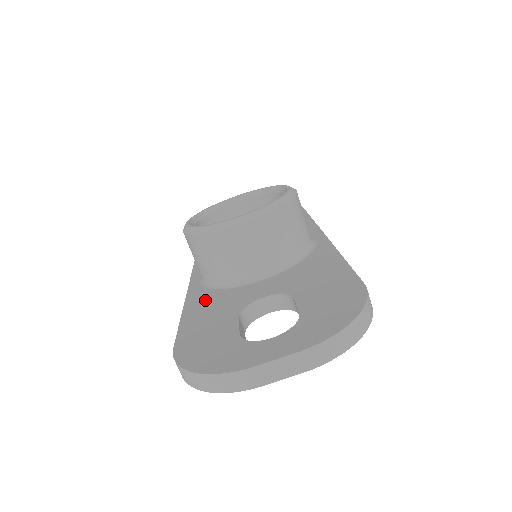
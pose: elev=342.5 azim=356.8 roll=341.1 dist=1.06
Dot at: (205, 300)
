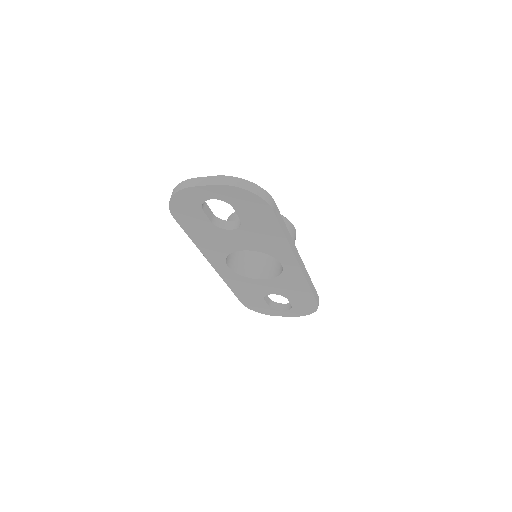
Dot at: occluded
